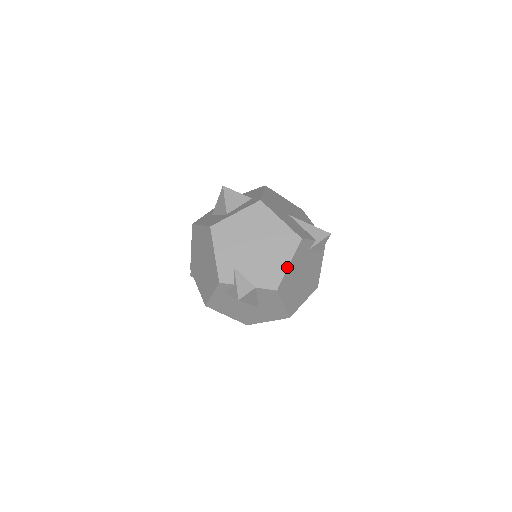
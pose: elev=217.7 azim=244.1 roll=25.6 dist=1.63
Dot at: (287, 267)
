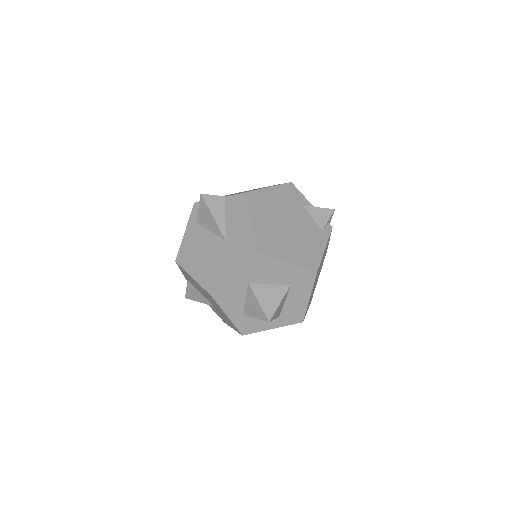
Dot at: (265, 188)
